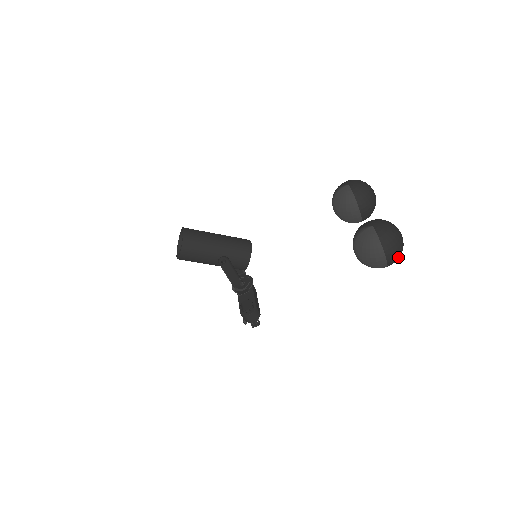
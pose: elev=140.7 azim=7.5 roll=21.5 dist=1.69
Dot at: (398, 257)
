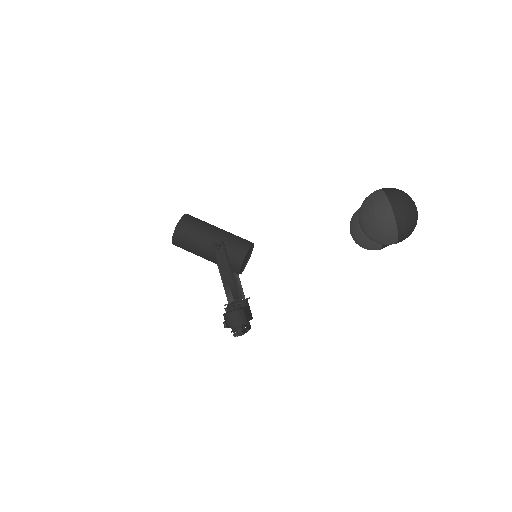
Dot at: (410, 218)
